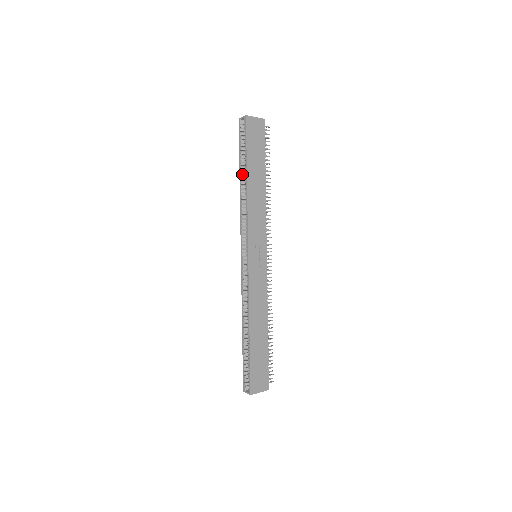
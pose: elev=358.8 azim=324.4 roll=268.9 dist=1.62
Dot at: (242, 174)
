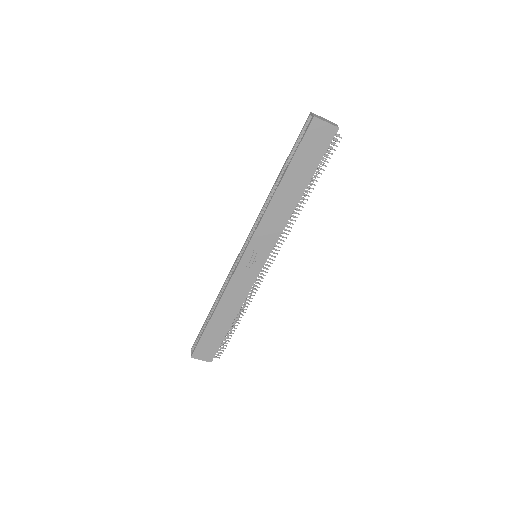
Dot at: occluded
